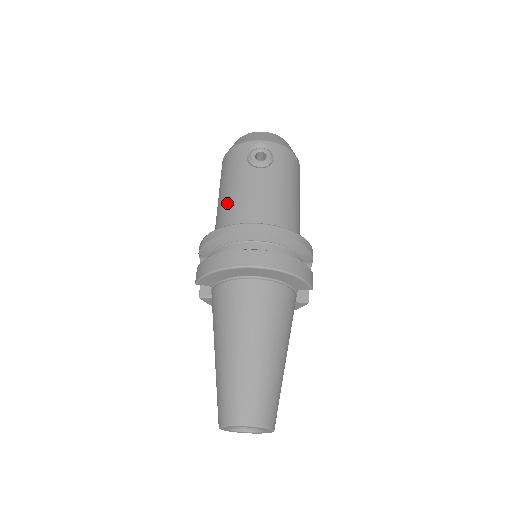
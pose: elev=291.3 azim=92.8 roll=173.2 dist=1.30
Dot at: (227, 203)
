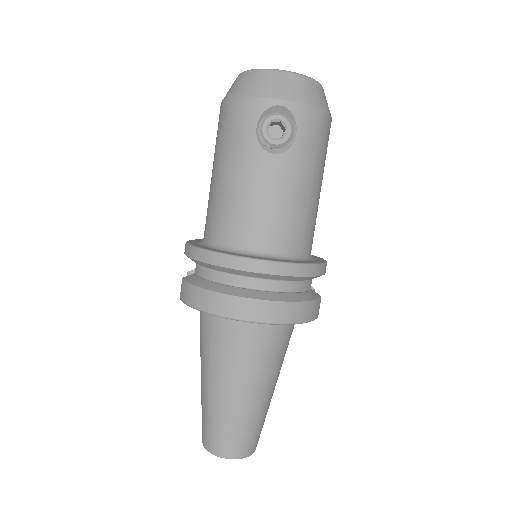
Dot at: (223, 198)
